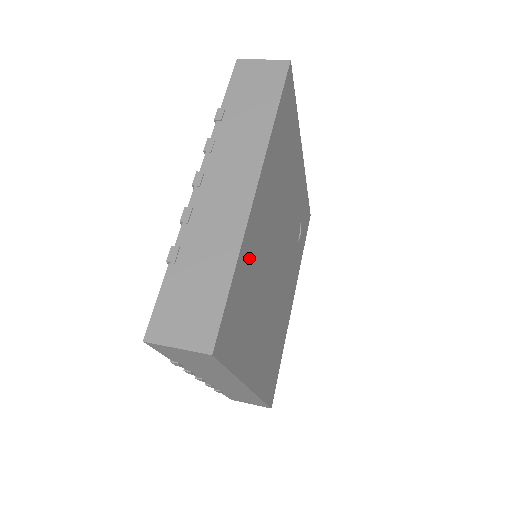
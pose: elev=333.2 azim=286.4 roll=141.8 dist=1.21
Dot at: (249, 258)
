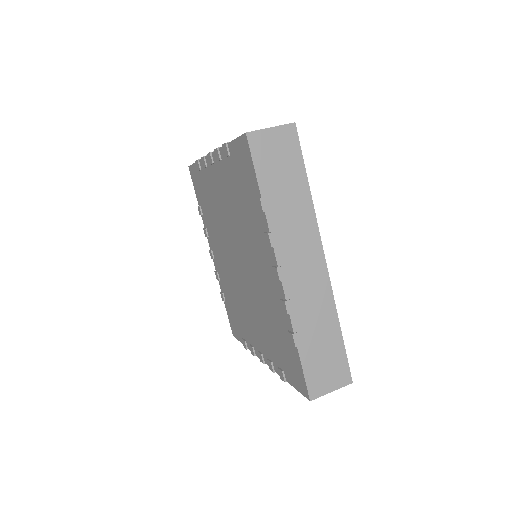
Dot at: occluded
